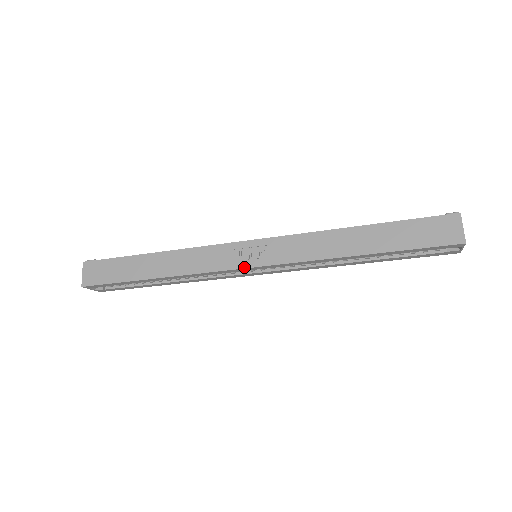
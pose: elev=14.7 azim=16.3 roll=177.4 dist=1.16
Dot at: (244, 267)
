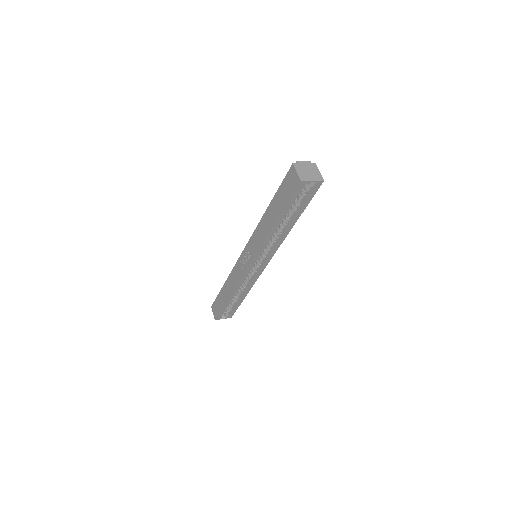
Dot at: (246, 268)
